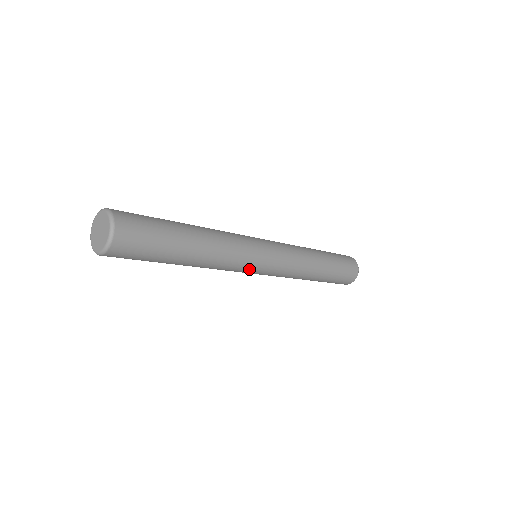
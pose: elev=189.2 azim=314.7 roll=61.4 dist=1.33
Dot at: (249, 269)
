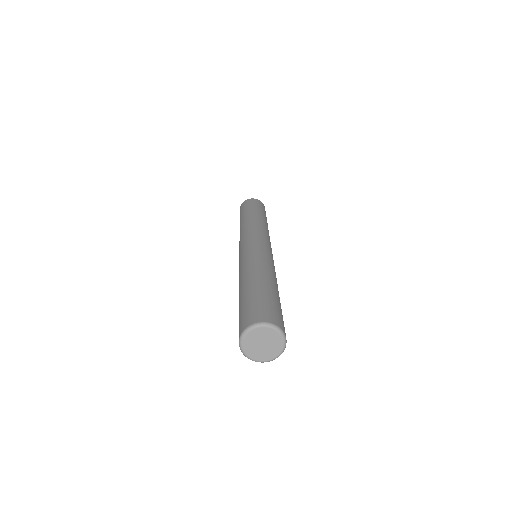
Dot at: occluded
